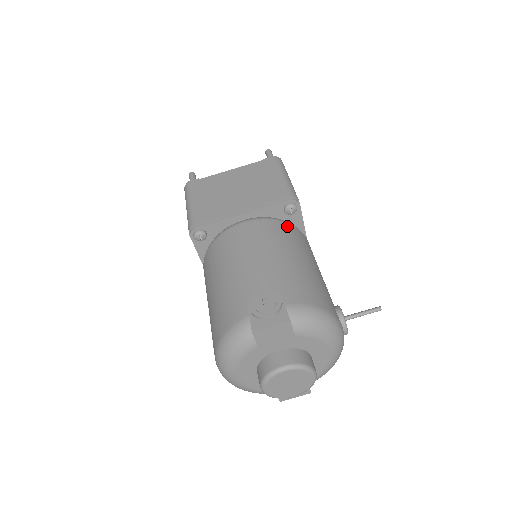
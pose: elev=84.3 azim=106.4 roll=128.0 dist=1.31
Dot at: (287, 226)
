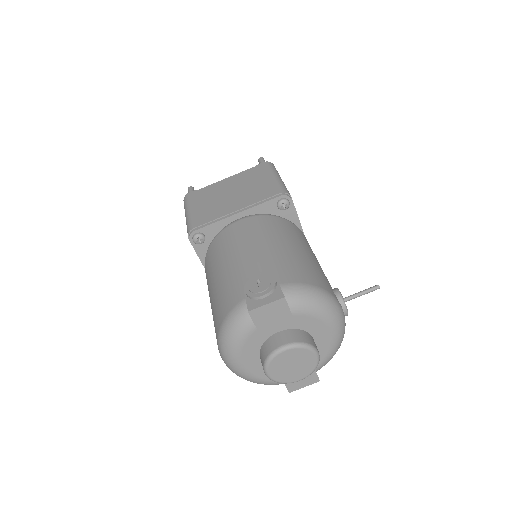
Dot at: (281, 220)
